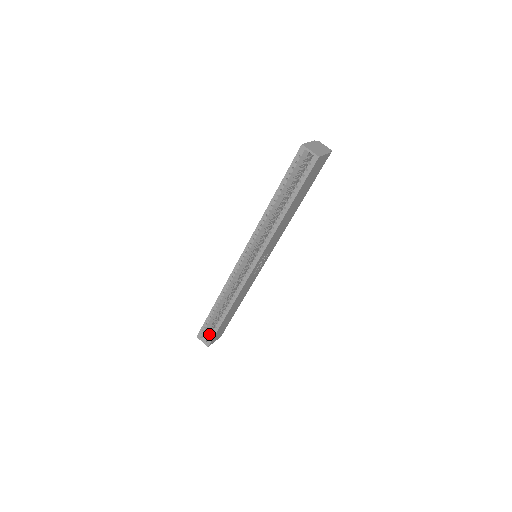
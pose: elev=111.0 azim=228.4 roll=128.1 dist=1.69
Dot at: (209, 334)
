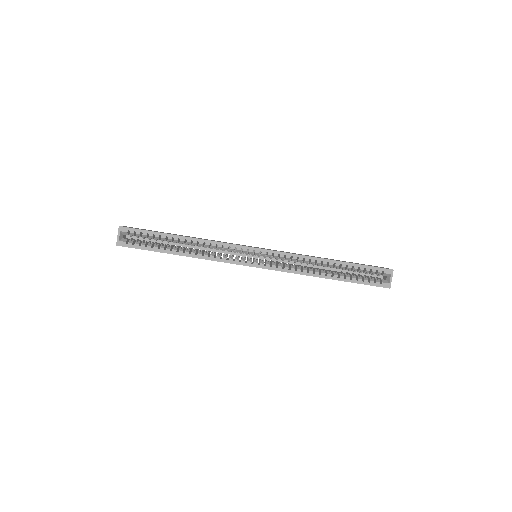
Dot at: (125, 235)
